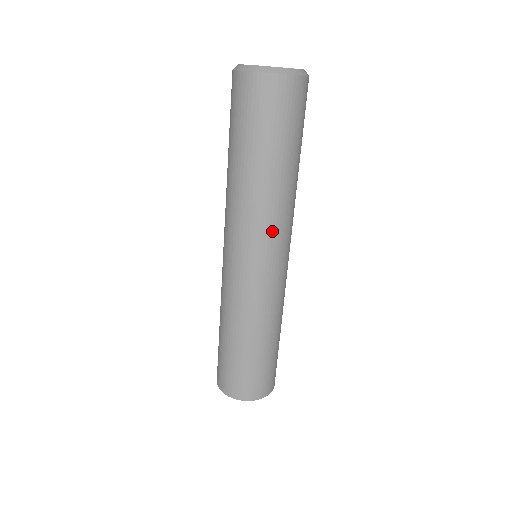
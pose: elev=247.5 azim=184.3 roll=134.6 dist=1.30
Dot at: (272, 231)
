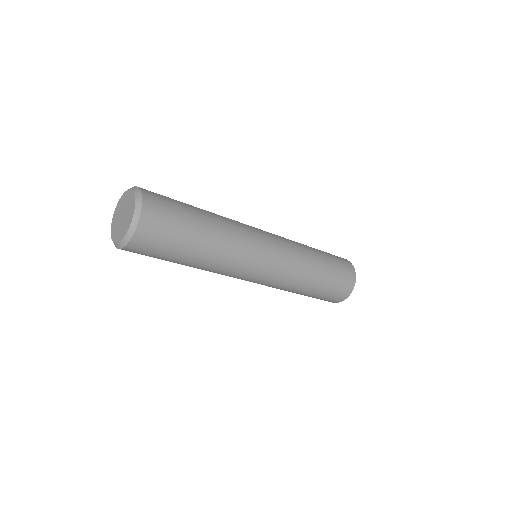
Dot at: (228, 275)
